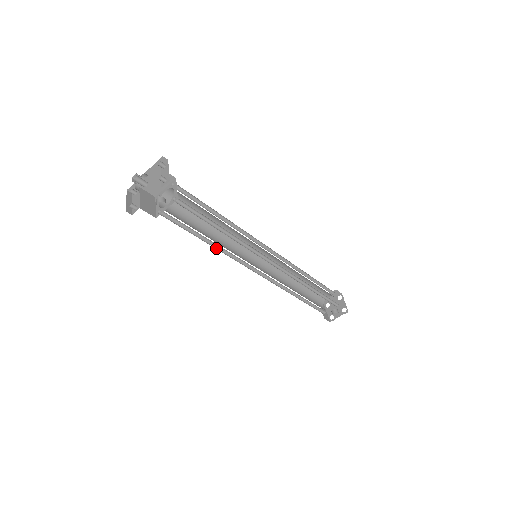
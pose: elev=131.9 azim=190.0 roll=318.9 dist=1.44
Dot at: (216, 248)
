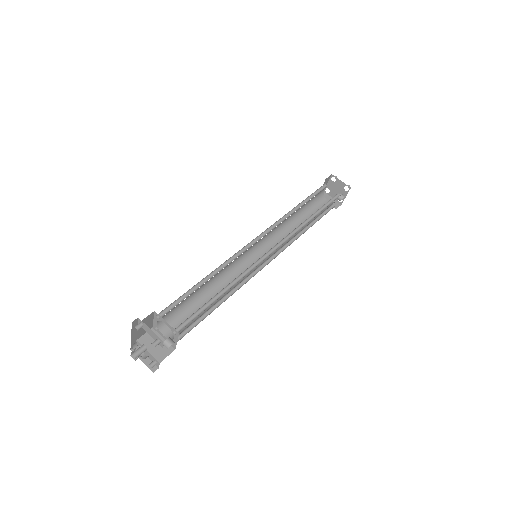
Dot at: (228, 296)
